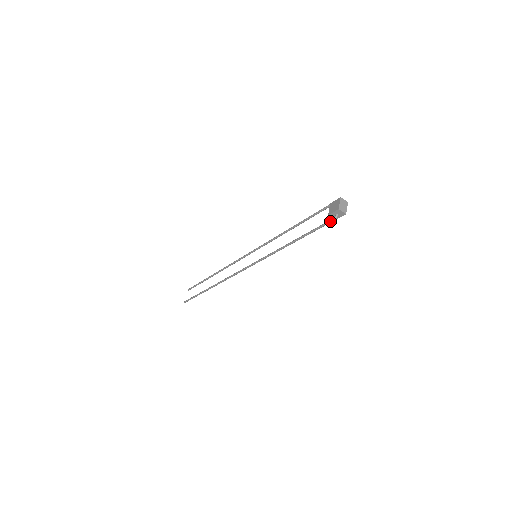
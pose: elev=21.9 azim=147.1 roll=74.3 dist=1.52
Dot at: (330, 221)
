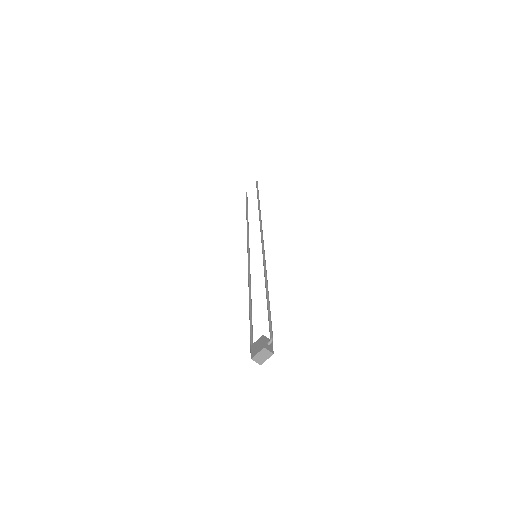
Dot at: (250, 351)
